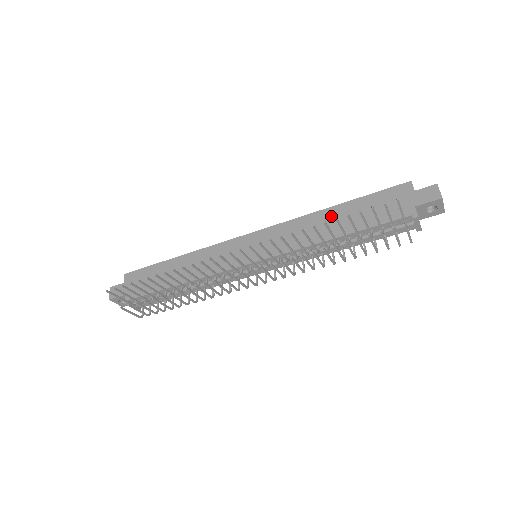
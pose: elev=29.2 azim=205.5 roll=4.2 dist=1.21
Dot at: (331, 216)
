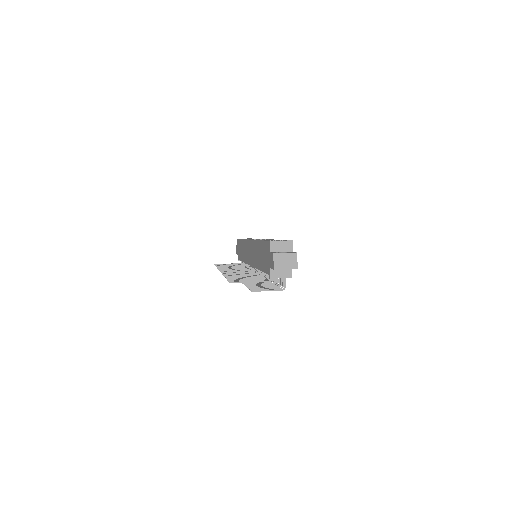
Dot at: (258, 249)
